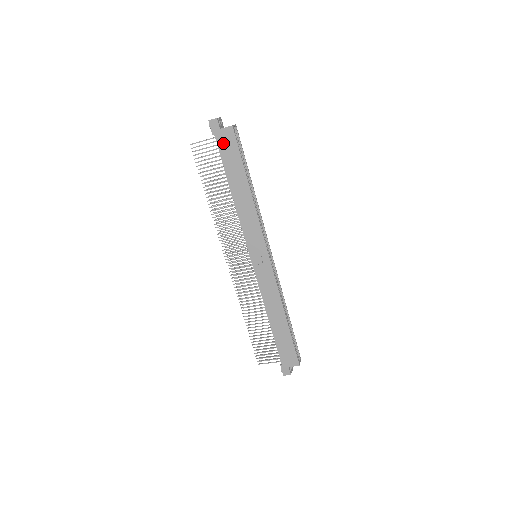
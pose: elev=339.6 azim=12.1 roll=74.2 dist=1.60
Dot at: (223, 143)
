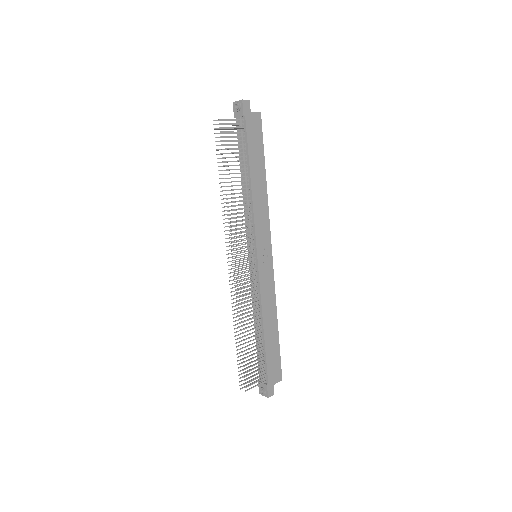
Dot at: (251, 127)
